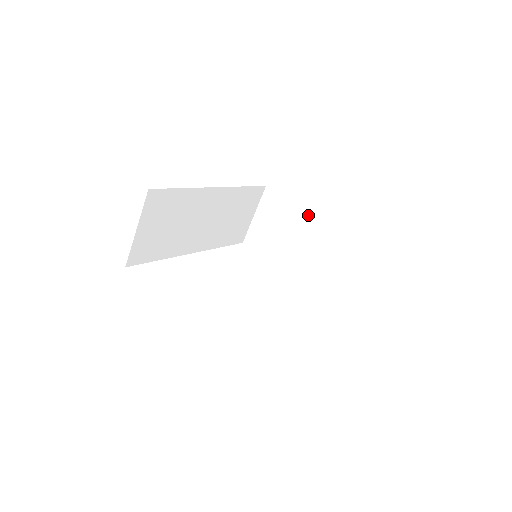
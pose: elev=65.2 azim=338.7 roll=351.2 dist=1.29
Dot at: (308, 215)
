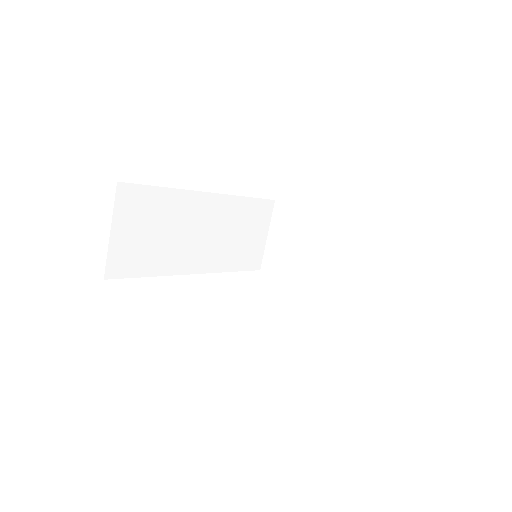
Dot at: (323, 218)
